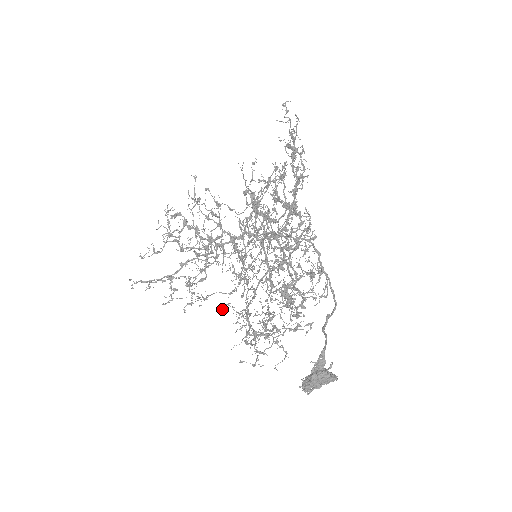
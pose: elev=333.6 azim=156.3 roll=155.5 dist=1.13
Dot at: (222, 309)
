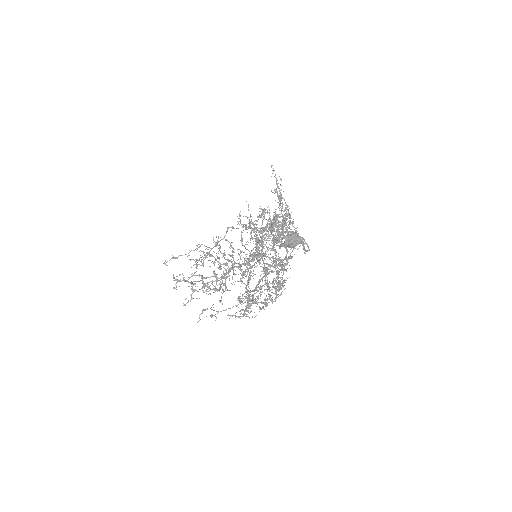
Dot at: (230, 315)
